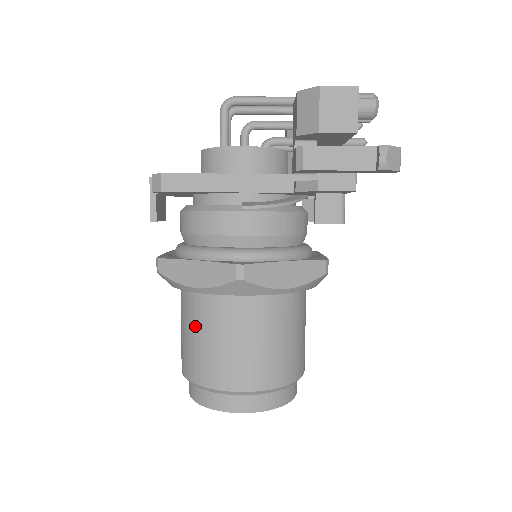
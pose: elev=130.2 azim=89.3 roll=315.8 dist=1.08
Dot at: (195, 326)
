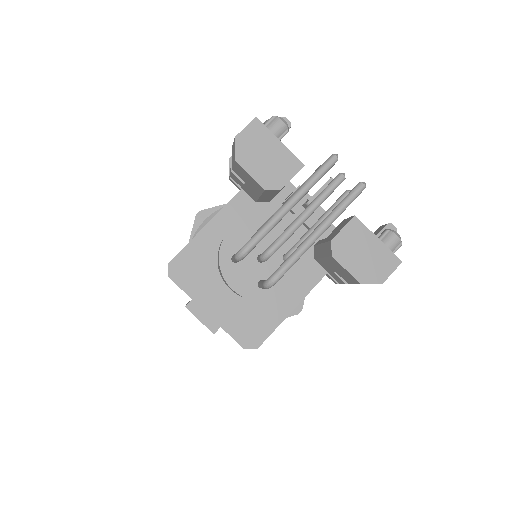
Dot at: occluded
